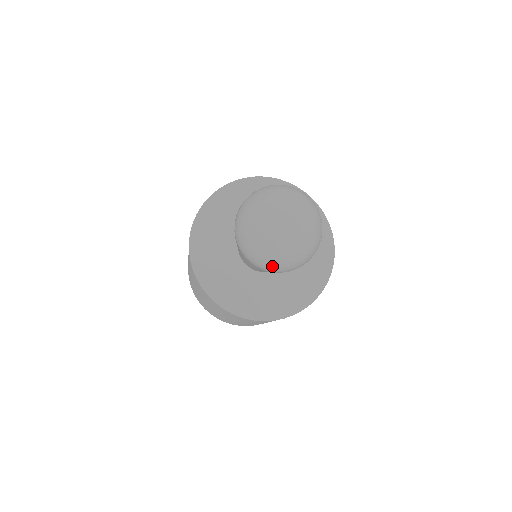
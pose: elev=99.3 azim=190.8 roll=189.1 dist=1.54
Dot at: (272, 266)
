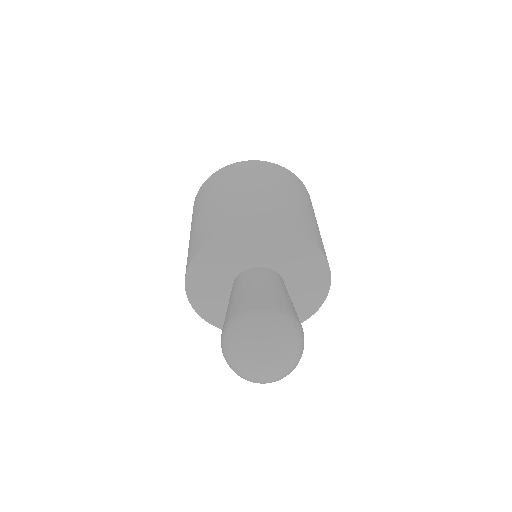
Dot at: occluded
